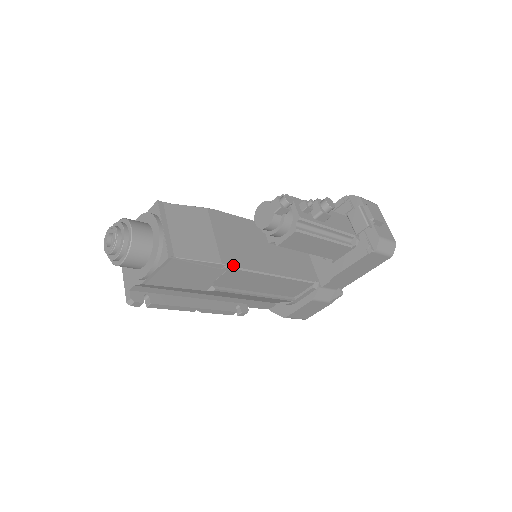
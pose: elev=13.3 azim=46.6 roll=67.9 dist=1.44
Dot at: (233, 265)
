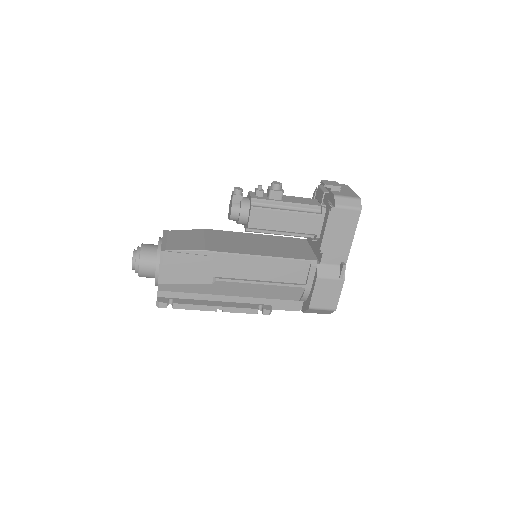
Dot at: (216, 251)
